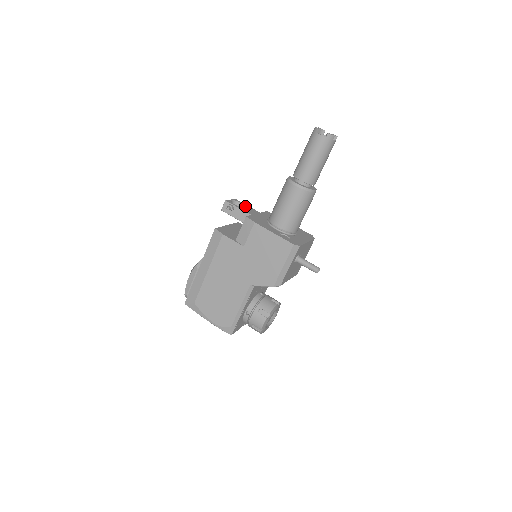
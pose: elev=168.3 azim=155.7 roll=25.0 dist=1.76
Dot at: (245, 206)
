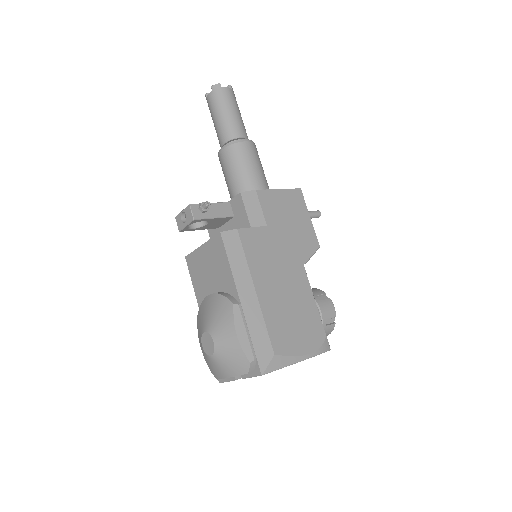
Dot at: occluded
